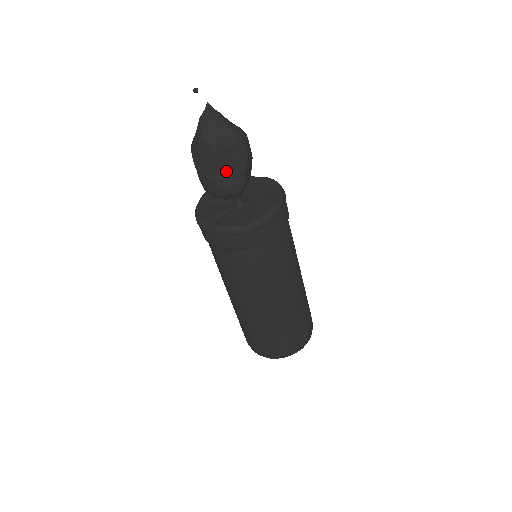
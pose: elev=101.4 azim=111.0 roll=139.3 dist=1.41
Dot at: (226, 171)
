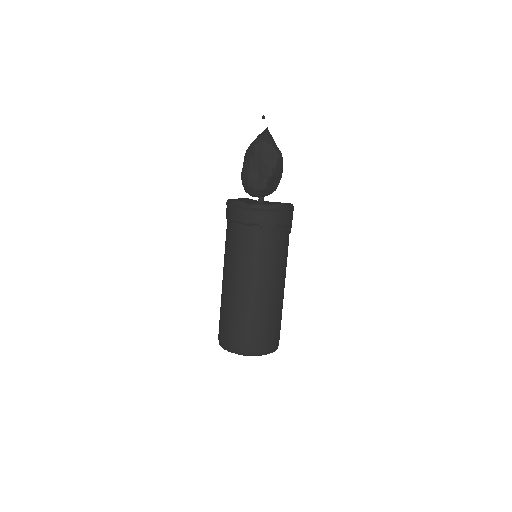
Dot at: (259, 171)
